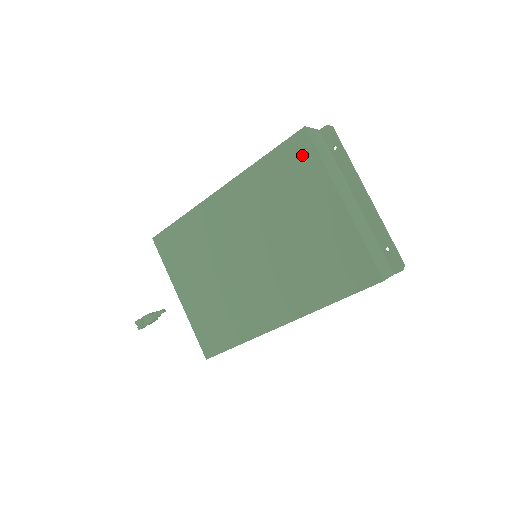
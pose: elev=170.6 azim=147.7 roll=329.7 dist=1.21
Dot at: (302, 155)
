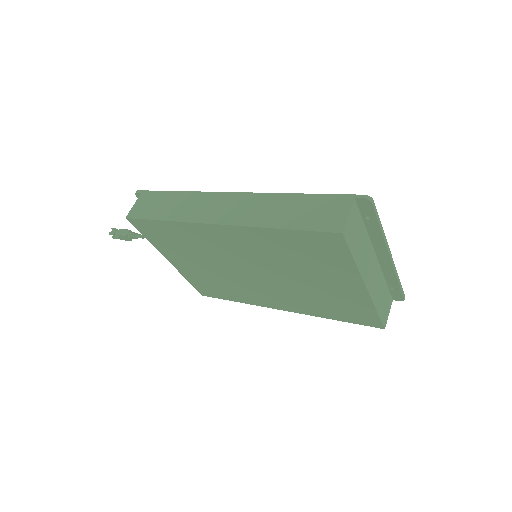
Dot at: (332, 248)
